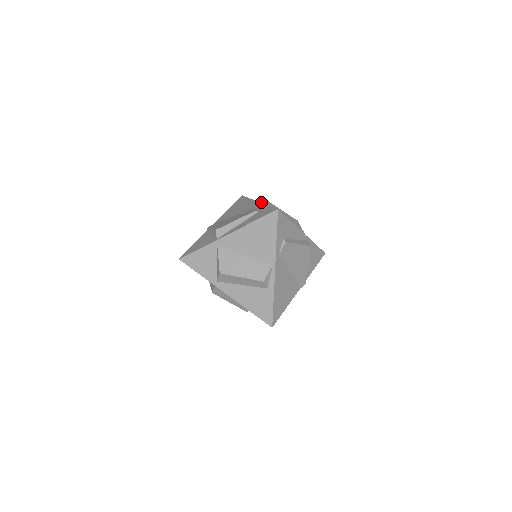
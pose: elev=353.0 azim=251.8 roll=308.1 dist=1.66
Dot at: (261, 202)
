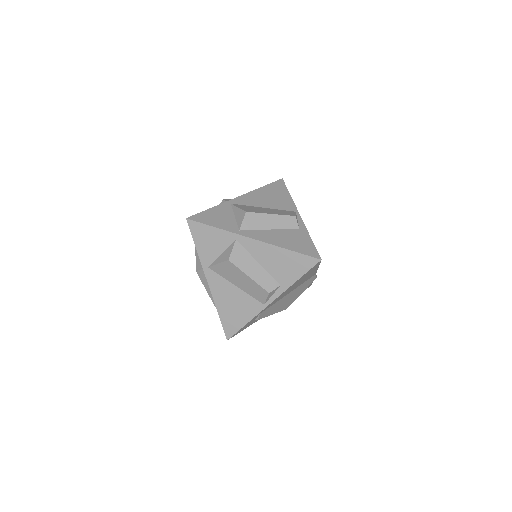
Dot at: occluded
